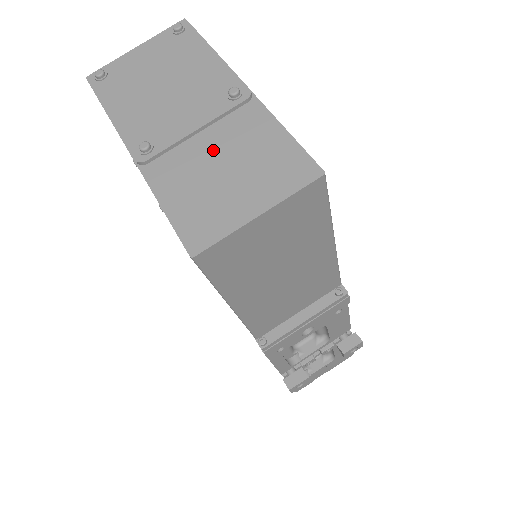
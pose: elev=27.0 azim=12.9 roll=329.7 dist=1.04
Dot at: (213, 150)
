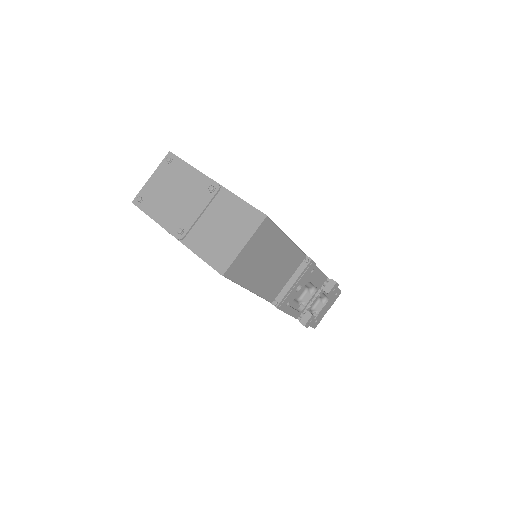
Dot at: (212, 221)
